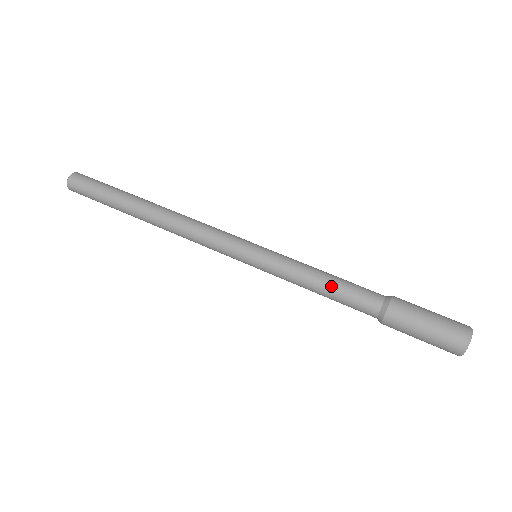
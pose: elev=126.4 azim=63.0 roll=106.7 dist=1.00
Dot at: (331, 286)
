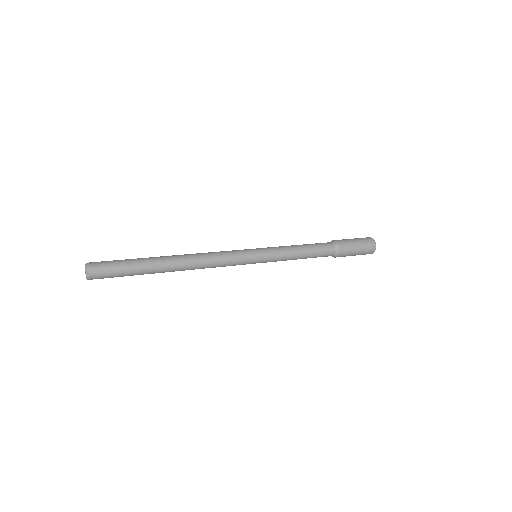
Dot at: (307, 247)
